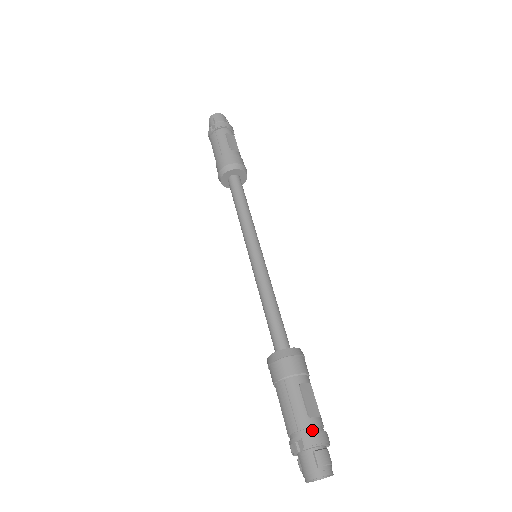
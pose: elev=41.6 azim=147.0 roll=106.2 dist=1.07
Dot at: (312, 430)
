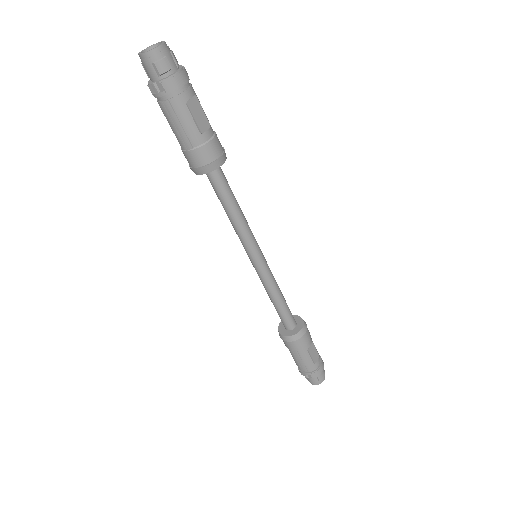
Dot at: (316, 368)
